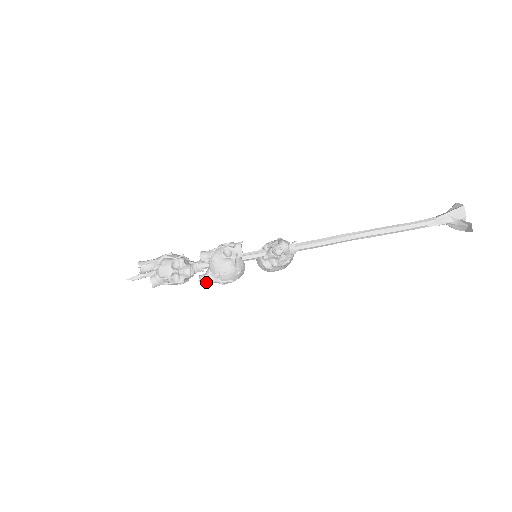
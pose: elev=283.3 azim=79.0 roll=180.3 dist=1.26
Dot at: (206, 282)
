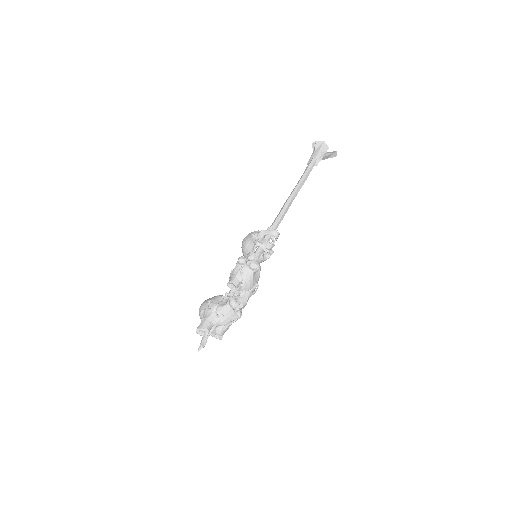
Dot at: occluded
